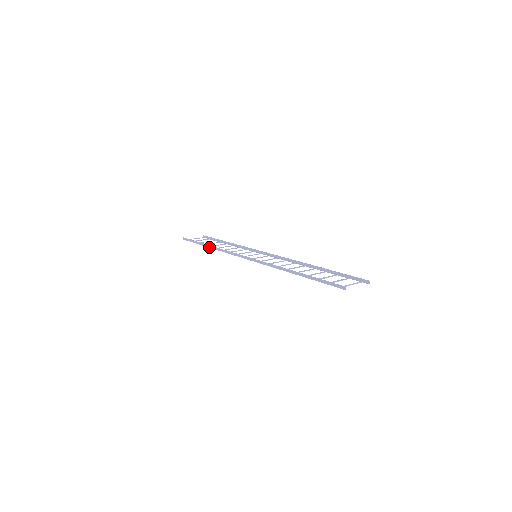
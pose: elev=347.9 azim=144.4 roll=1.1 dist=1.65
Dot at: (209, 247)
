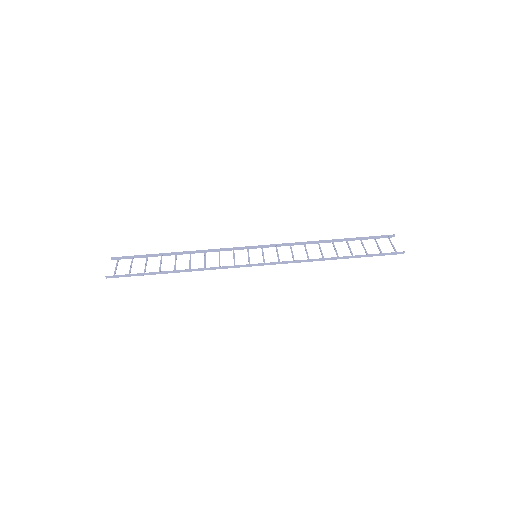
Dot at: (178, 272)
